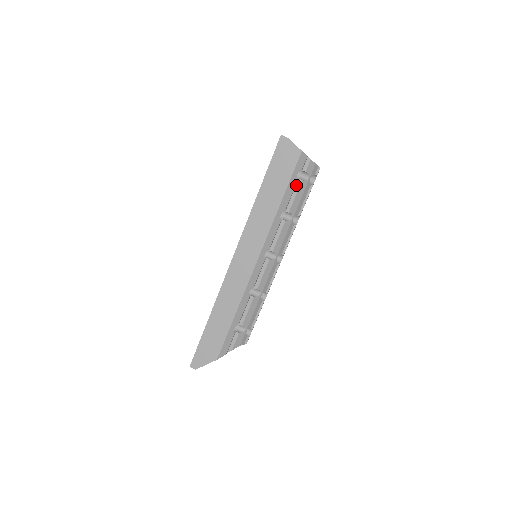
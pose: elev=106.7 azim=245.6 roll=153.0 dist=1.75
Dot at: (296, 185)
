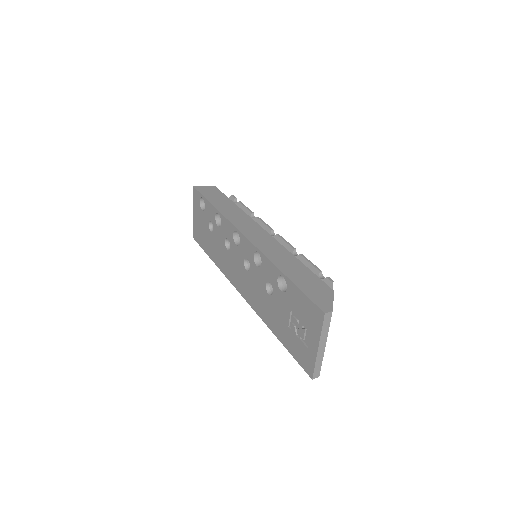
Dot at: occluded
